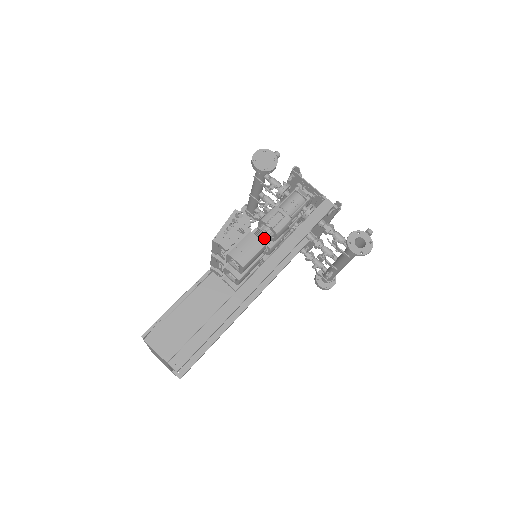
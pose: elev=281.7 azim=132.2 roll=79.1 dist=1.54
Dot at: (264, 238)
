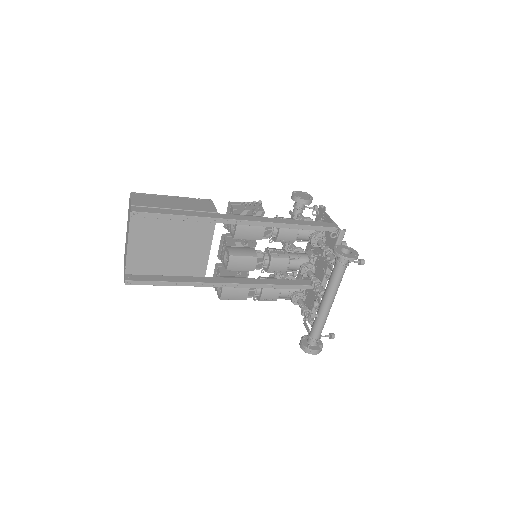
Dot at: occluded
